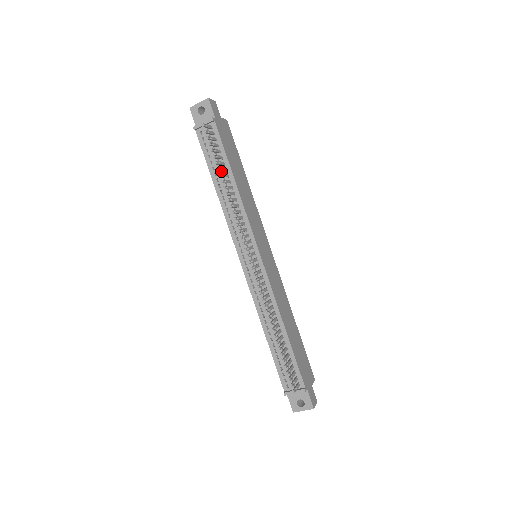
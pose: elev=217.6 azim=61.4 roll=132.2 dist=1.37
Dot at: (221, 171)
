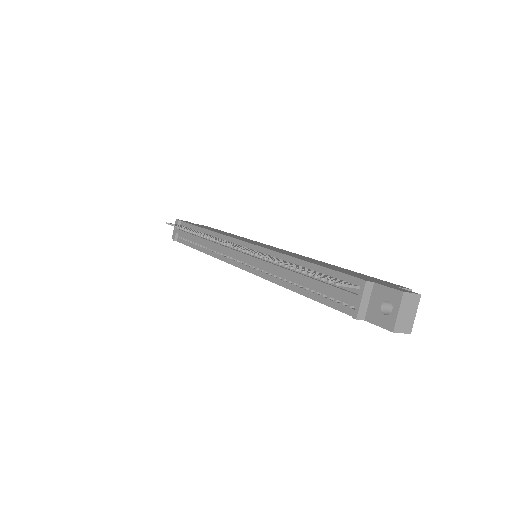
Dot at: (195, 236)
